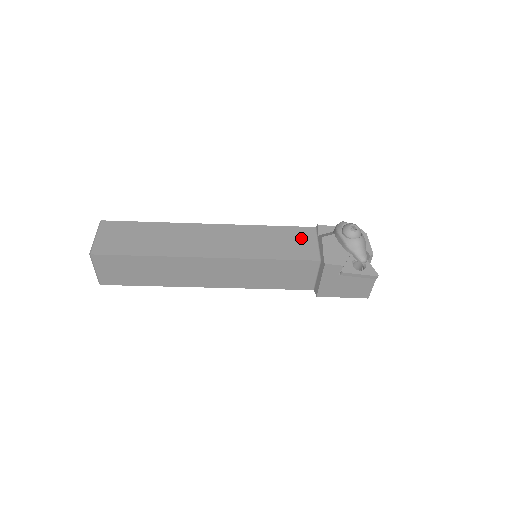
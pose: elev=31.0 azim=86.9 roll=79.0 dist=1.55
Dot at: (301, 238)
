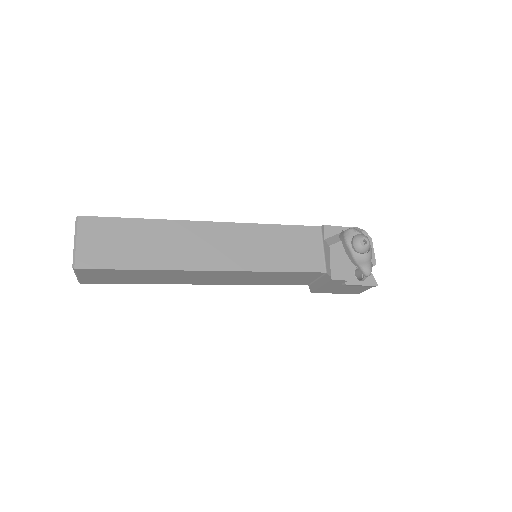
Dot at: (306, 242)
